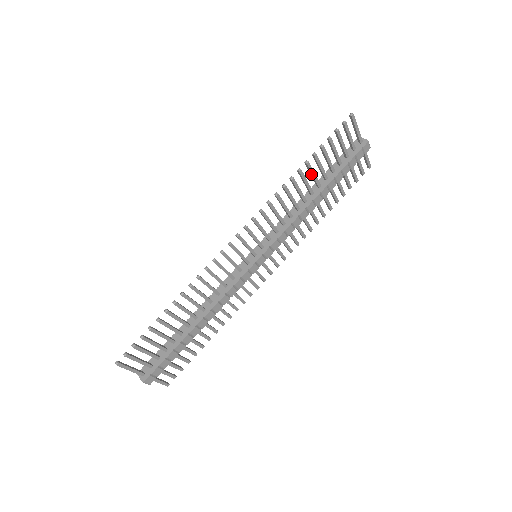
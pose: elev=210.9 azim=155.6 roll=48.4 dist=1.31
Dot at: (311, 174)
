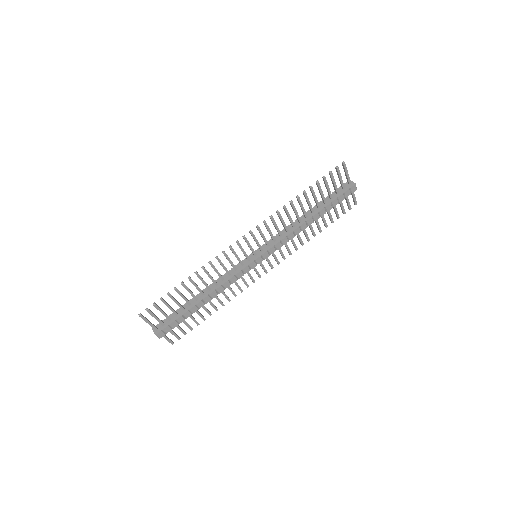
Dot at: (307, 201)
